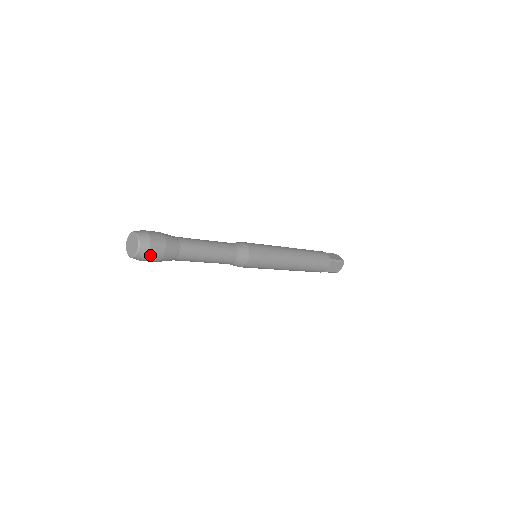
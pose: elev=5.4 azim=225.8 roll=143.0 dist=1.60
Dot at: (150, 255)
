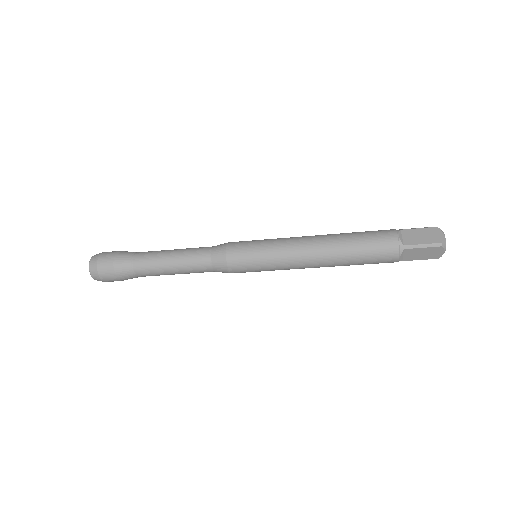
Dot at: (101, 260)
